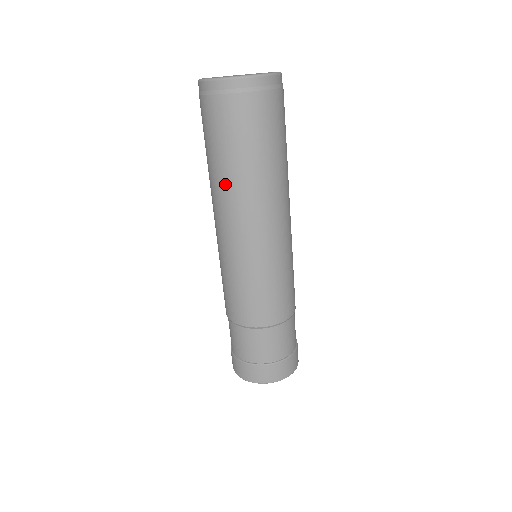
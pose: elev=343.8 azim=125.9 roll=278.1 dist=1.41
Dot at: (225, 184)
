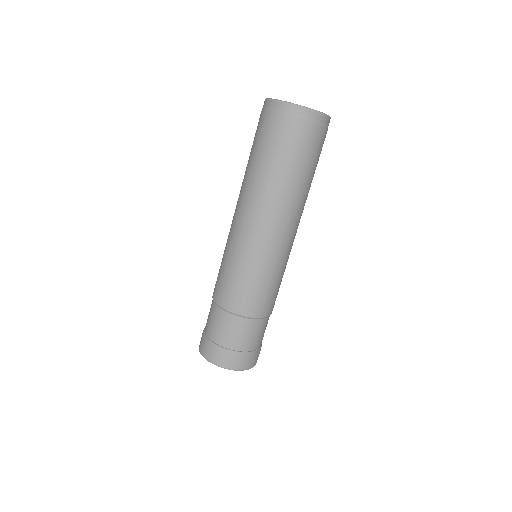
Dot at: occluded
